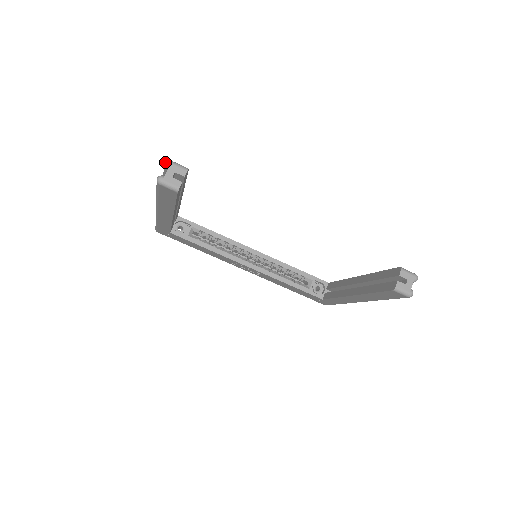
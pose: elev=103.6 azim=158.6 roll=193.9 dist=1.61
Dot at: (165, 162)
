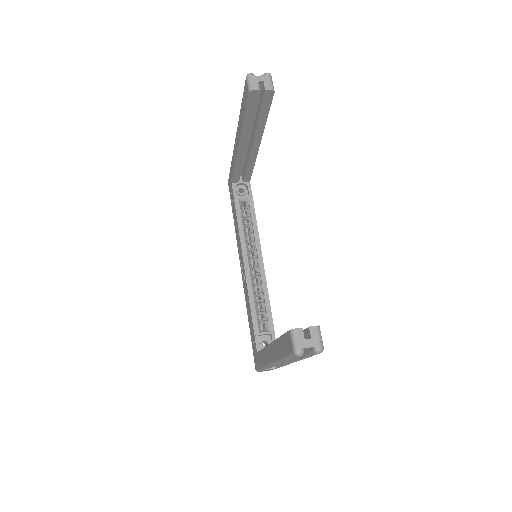
Dot at: occluded
